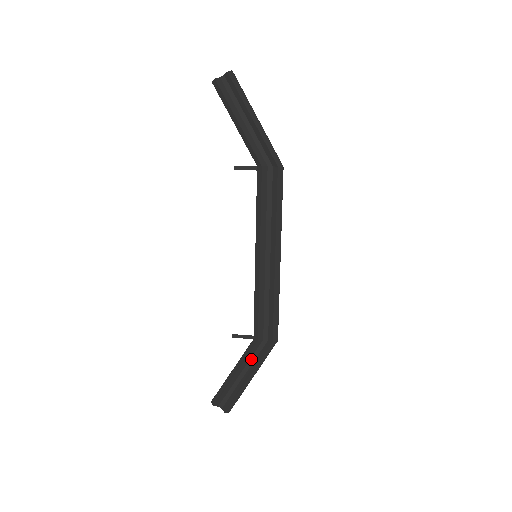
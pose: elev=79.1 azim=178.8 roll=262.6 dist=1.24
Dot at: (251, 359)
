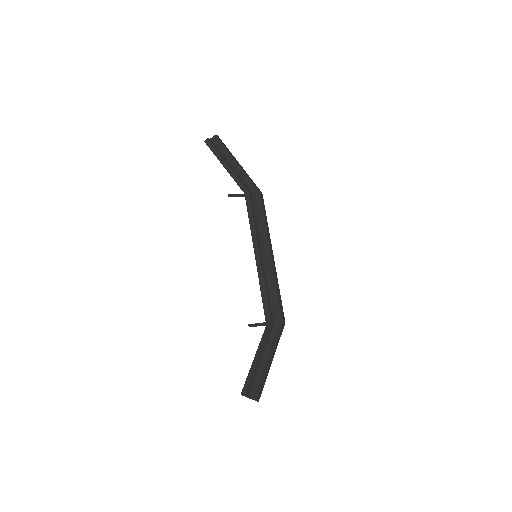
Dot at: (268, 343)
